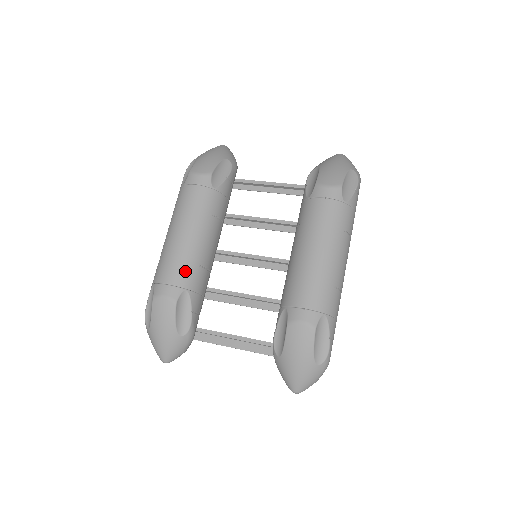
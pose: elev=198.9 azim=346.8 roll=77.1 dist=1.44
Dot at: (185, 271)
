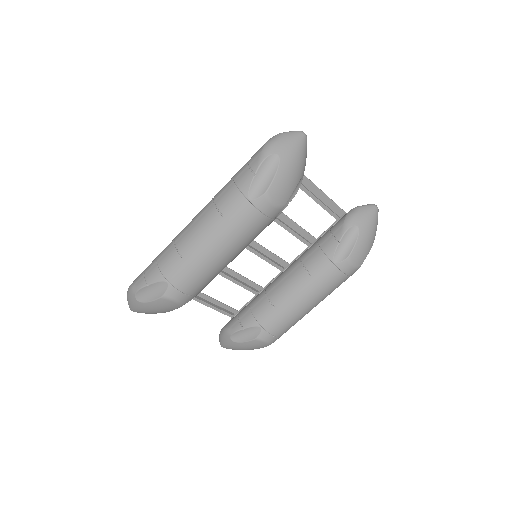
Dot at: (205, 285)
